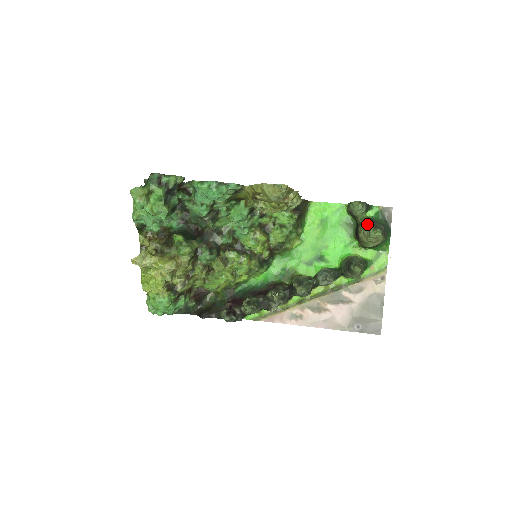
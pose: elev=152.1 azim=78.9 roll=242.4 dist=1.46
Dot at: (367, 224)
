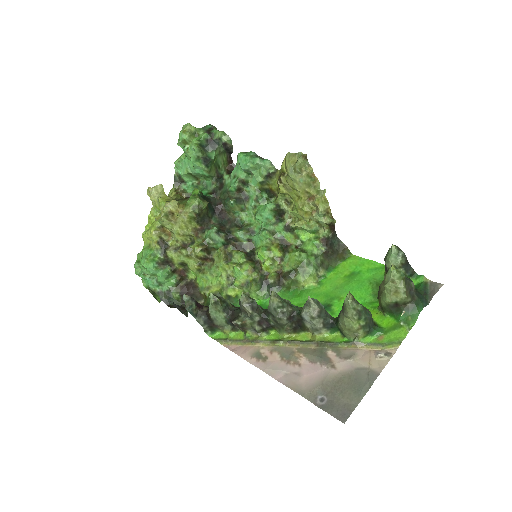
Dot at: occluded
